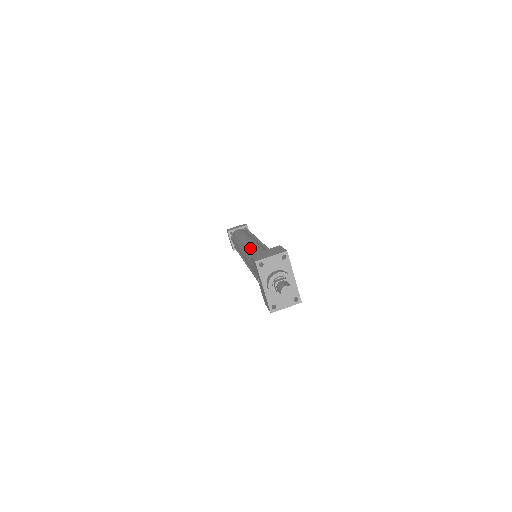
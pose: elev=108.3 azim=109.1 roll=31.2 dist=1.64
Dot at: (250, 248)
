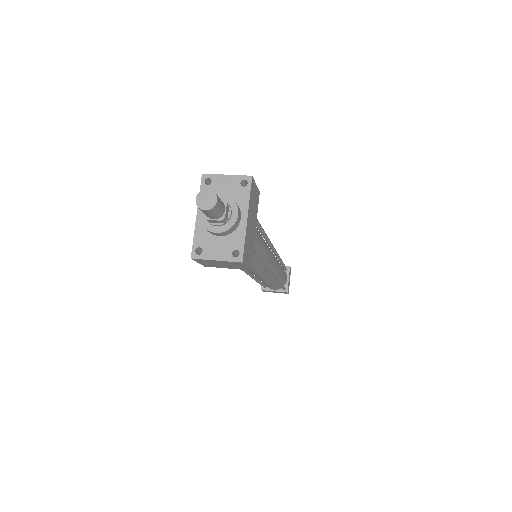
Dot at: occluded
